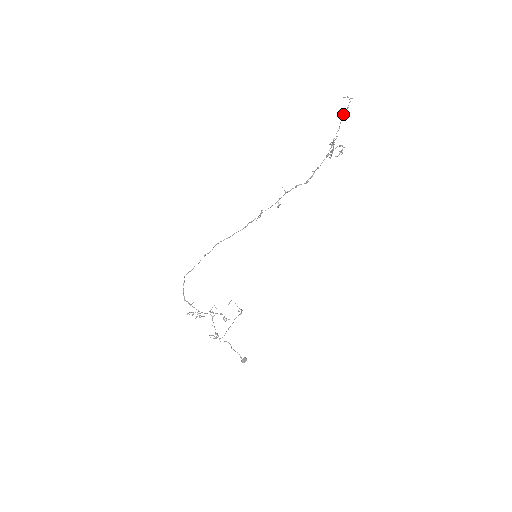
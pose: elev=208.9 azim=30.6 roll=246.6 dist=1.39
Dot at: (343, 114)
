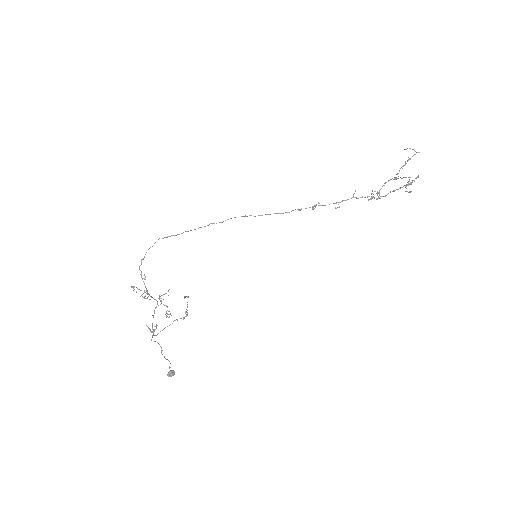
Dot at: occluded
